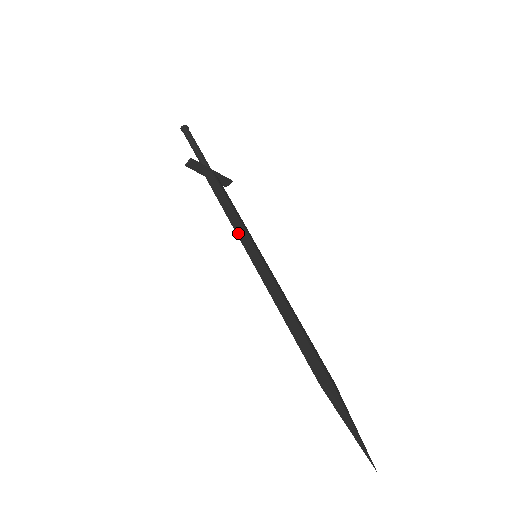
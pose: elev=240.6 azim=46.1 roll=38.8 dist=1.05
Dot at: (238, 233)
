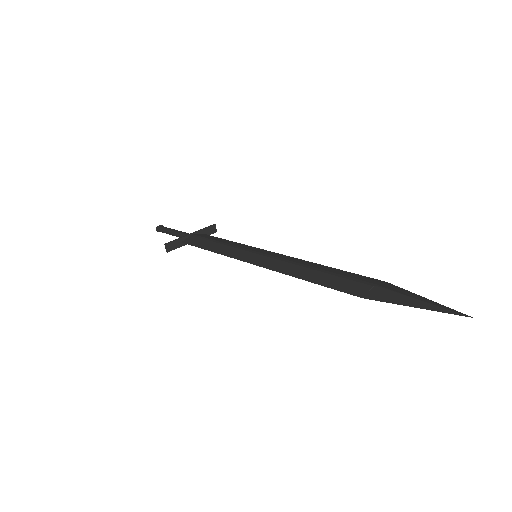
Dot at: (230, 255)
